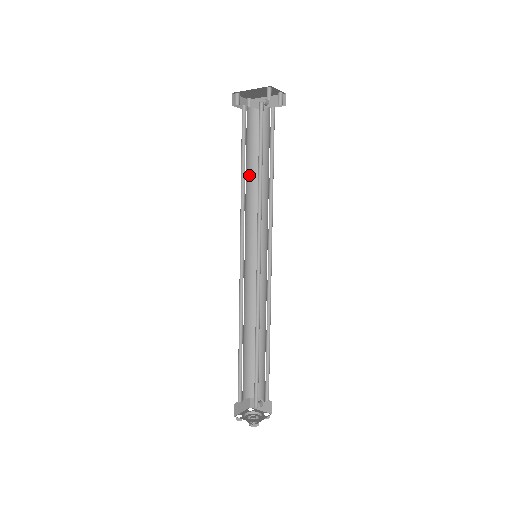
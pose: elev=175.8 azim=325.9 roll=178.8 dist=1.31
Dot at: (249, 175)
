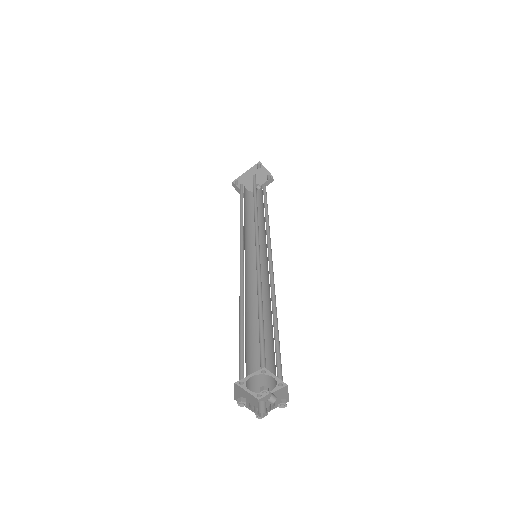
Dot at: (248, 219)
